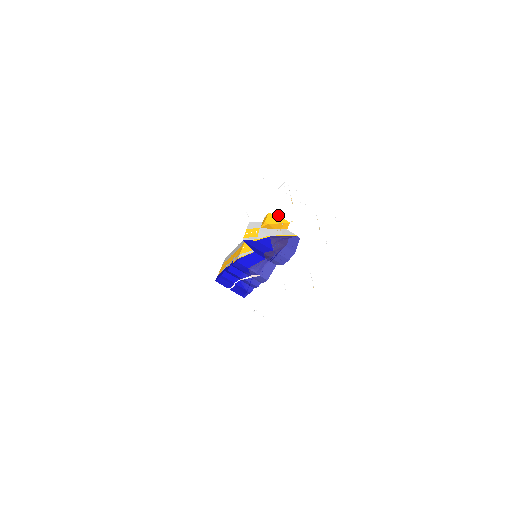
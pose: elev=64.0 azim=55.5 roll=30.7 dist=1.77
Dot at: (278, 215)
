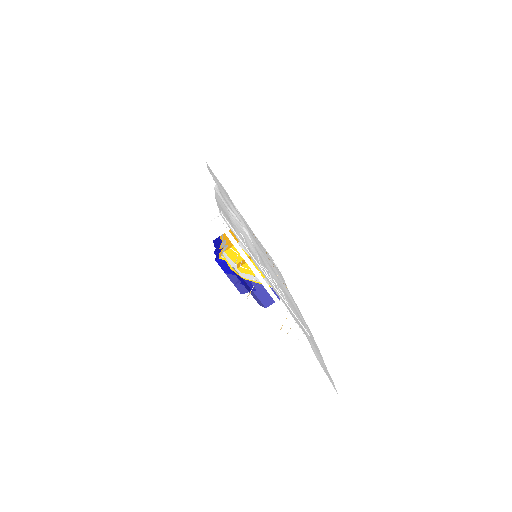
Dot at: (265, 266)
